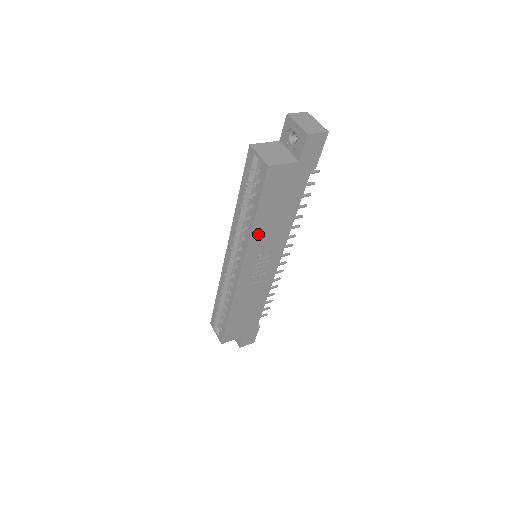
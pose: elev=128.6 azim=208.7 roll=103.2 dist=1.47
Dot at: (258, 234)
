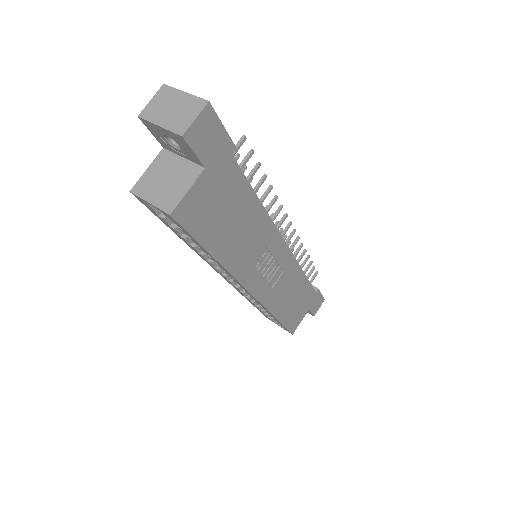
Dot at: (234, 259)
